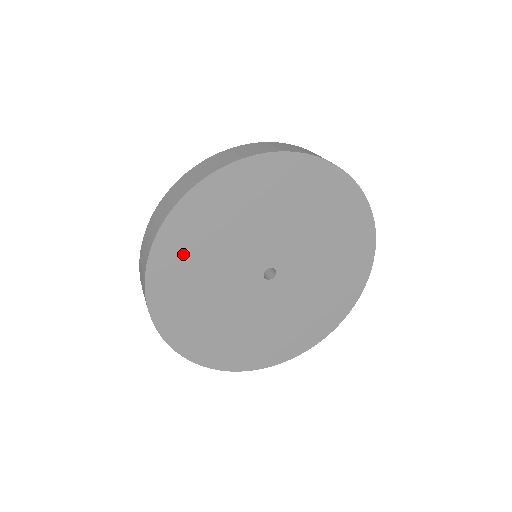
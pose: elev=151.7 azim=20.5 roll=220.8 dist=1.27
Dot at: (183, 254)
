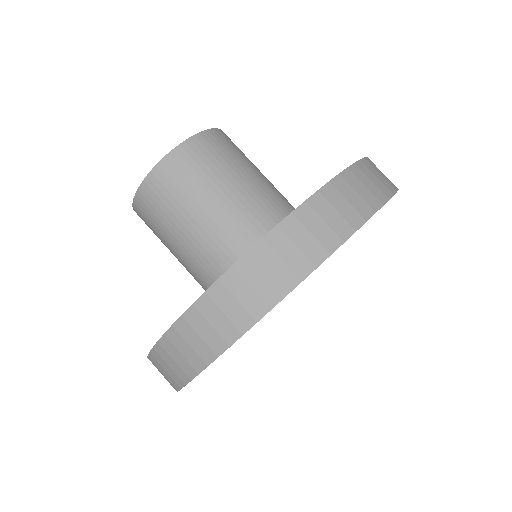
Dot at: occluded
